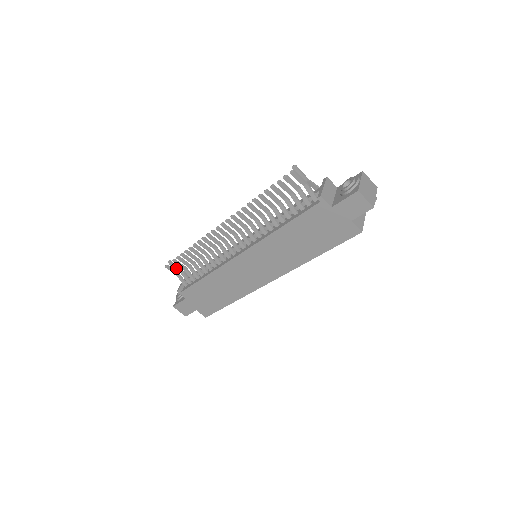
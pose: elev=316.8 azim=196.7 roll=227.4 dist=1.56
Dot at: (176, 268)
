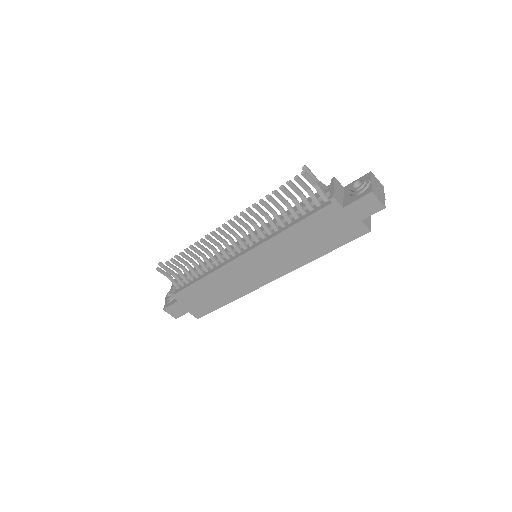
Dot at: (168, 270)
